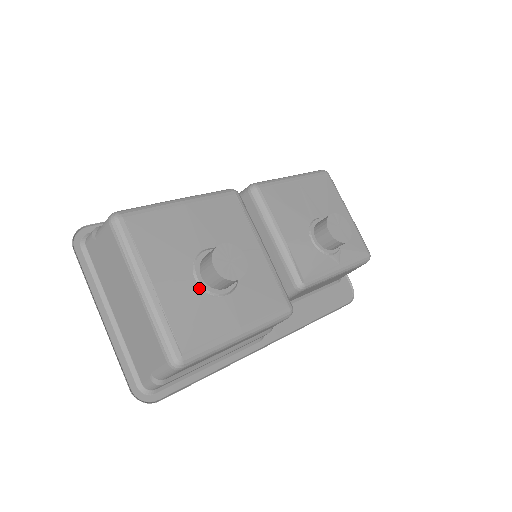
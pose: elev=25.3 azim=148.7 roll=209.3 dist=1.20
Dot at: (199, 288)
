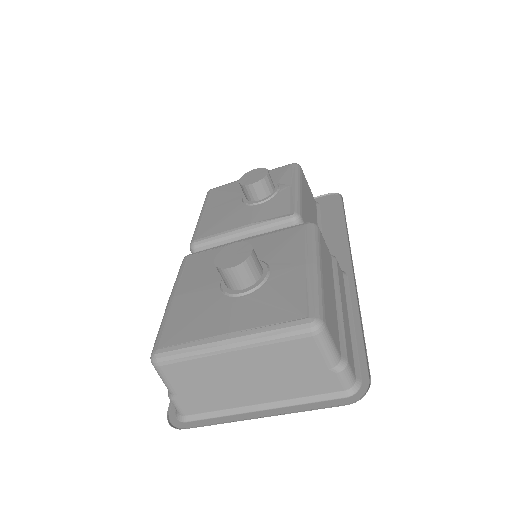
Dot at: (252, 294)
